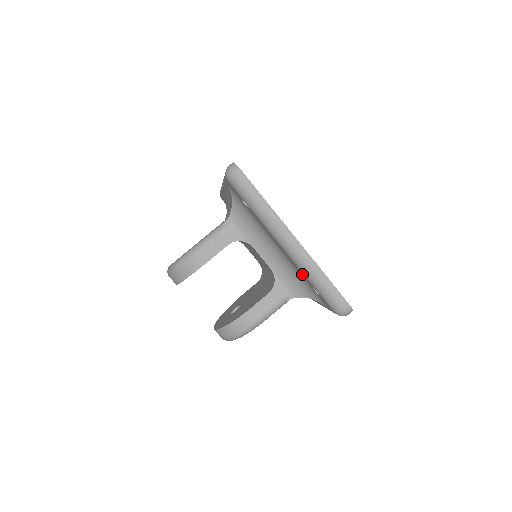
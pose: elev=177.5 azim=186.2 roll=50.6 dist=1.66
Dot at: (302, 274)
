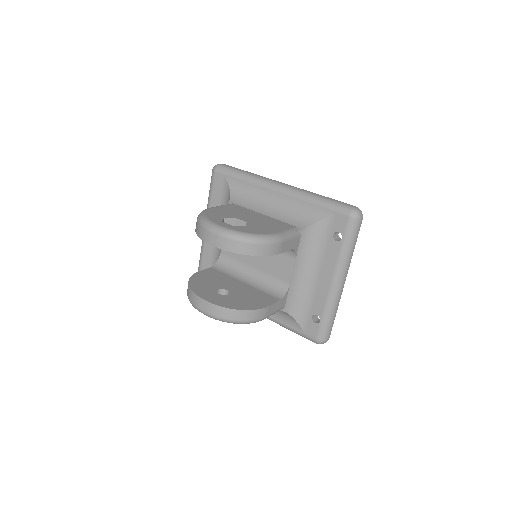
Dot at: (320, 303)
